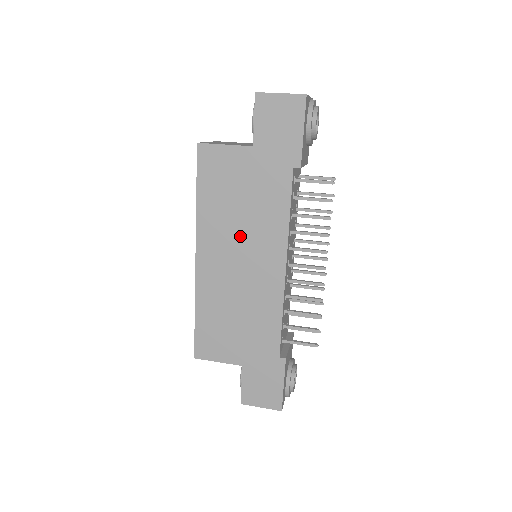
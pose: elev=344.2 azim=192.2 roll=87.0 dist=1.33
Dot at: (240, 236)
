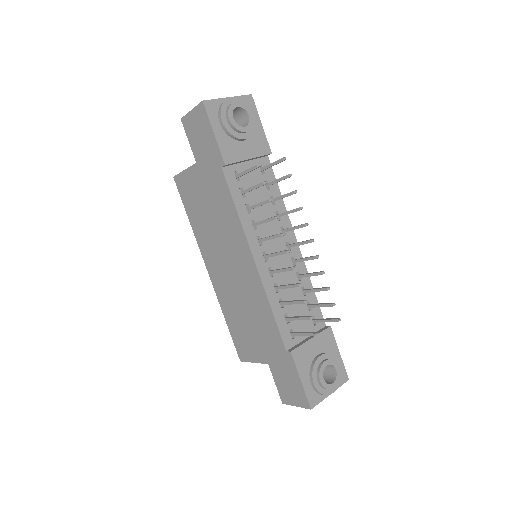
Dot at: (220, 242)
